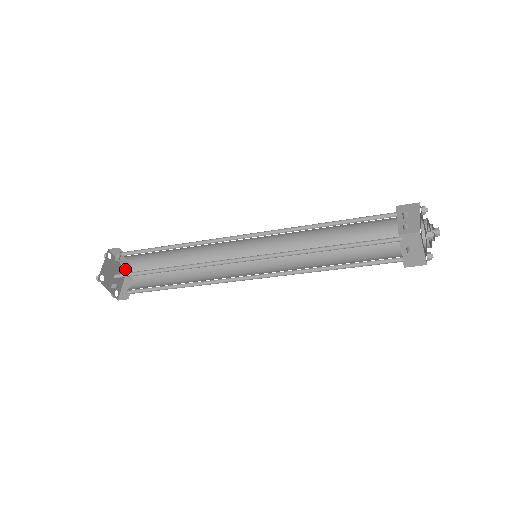
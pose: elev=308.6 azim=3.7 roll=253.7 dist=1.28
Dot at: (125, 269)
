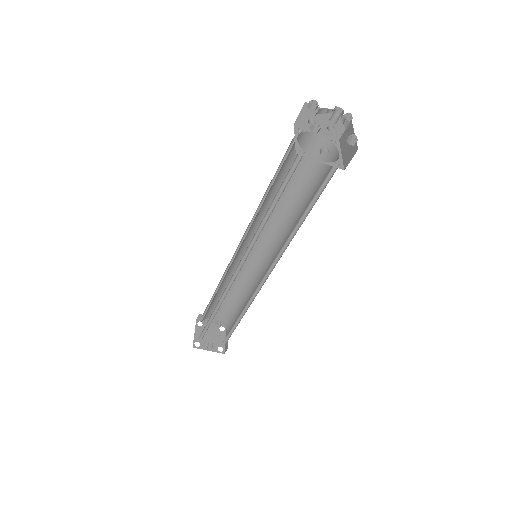
Dot at: (219, 326)
